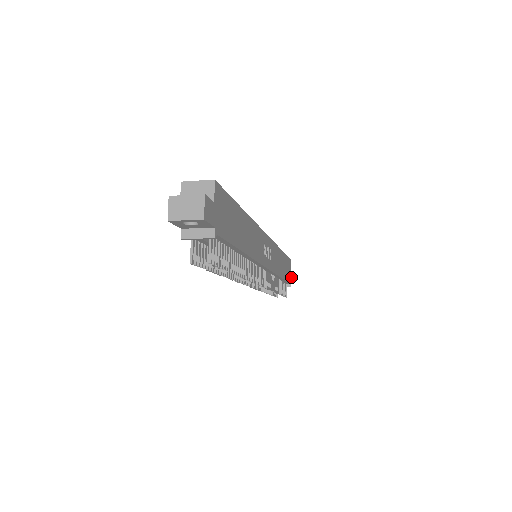
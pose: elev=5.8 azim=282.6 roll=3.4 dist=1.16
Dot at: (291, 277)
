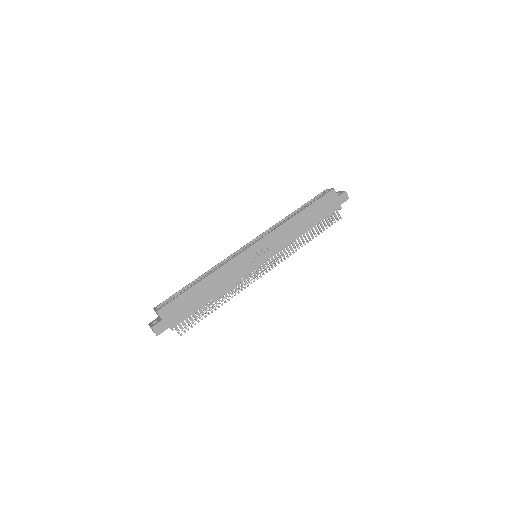
Dot at: (340, 200)
